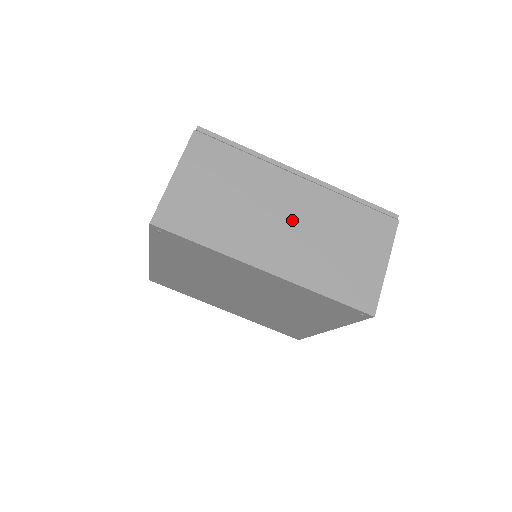
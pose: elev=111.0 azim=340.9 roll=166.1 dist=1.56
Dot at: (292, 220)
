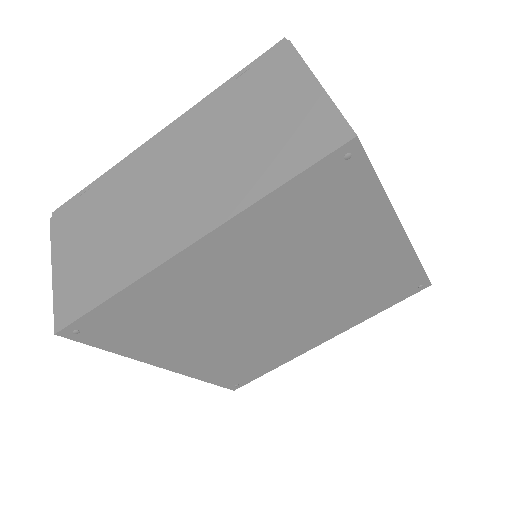
Dot at: occluded
